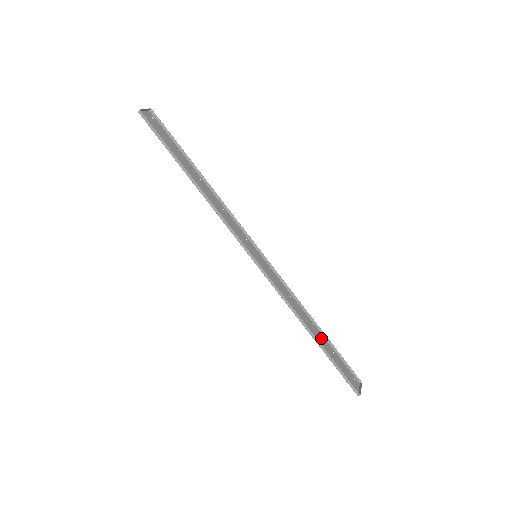
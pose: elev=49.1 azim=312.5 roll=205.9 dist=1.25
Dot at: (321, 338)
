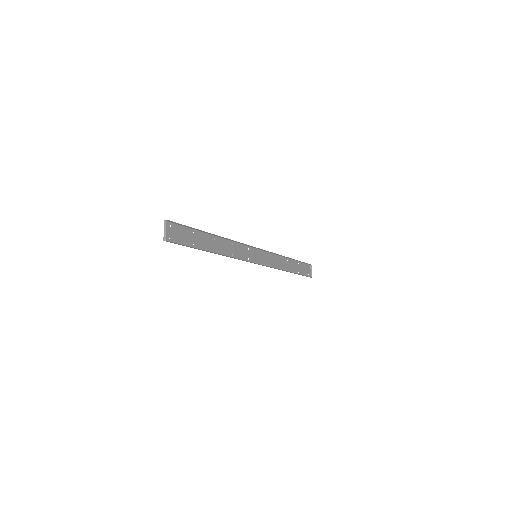
Dot at: (292, 264)
